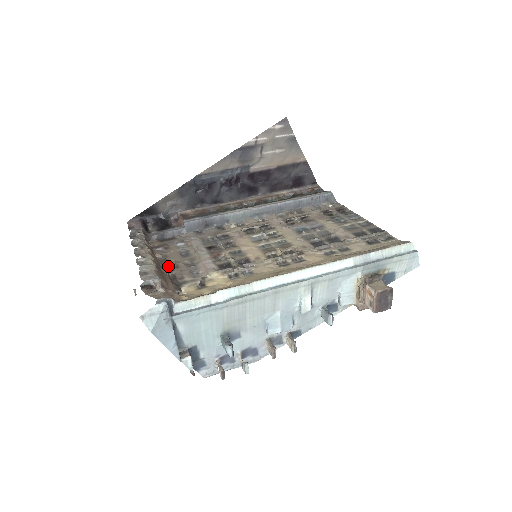
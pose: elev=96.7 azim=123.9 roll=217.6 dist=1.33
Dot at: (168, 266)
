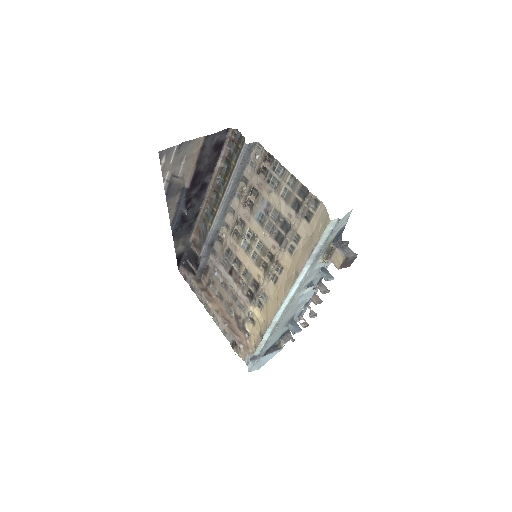
Dot at: (227, 306)
